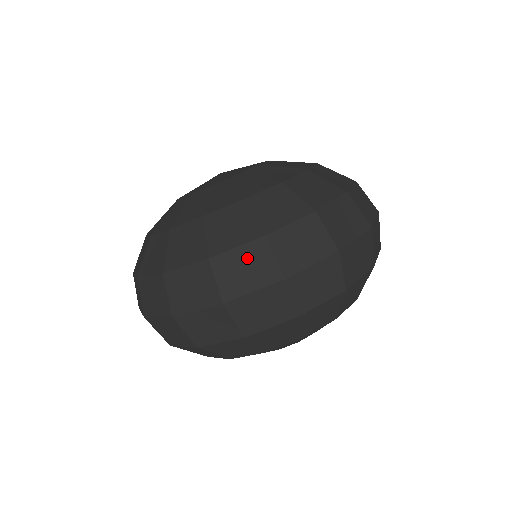
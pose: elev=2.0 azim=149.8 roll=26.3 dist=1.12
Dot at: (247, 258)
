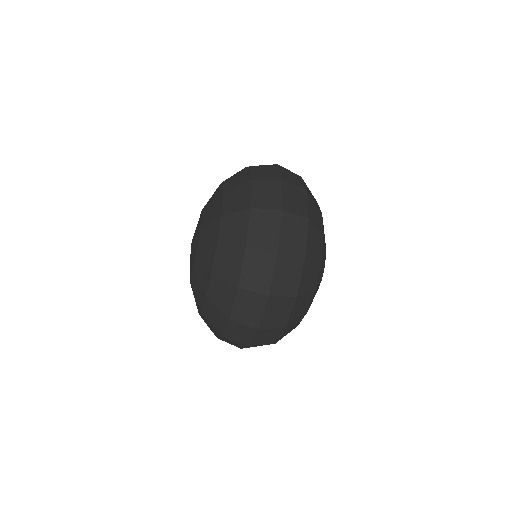
Dot at: (234, 330)
